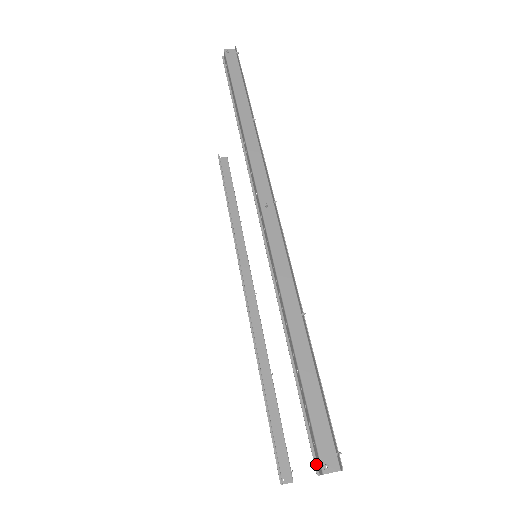
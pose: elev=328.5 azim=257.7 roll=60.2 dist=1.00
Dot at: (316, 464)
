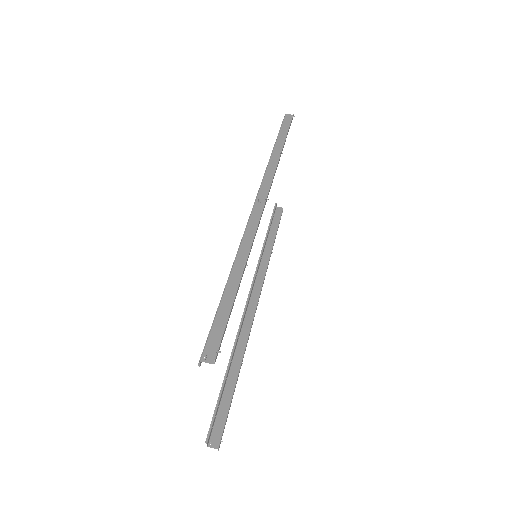
Dot at: occluded
